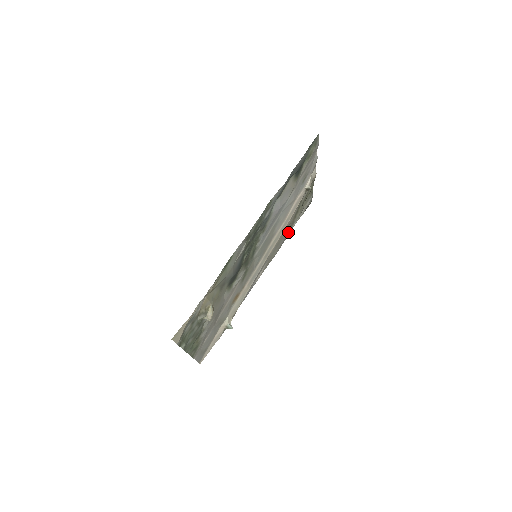
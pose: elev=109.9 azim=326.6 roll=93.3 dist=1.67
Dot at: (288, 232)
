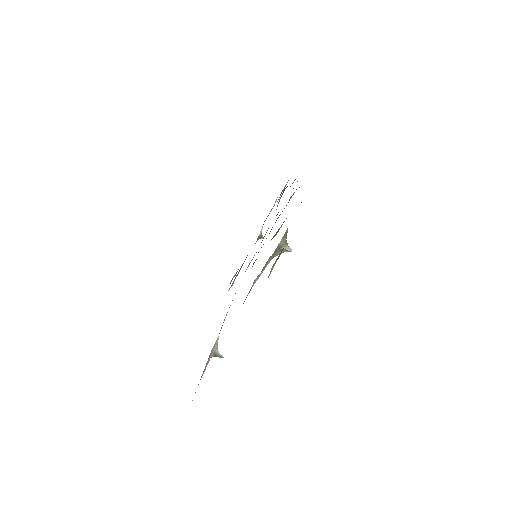
Dot at: occluded
